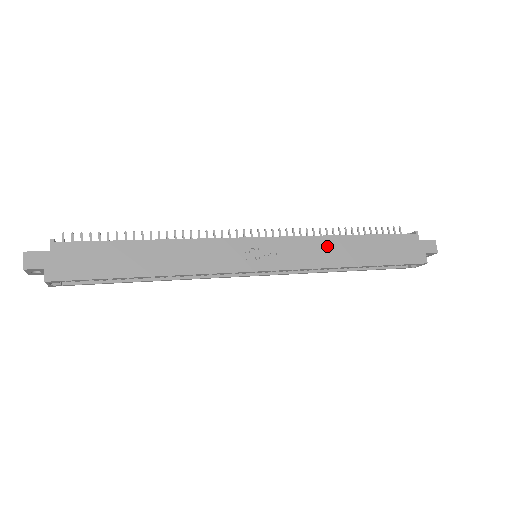
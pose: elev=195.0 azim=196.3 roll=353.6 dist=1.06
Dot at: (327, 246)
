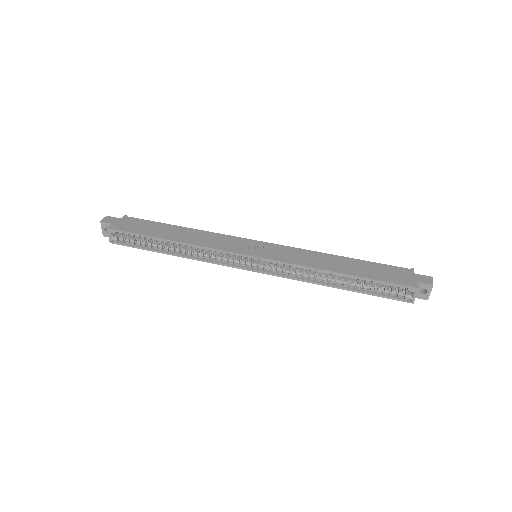
Dot at: (316, 257)
